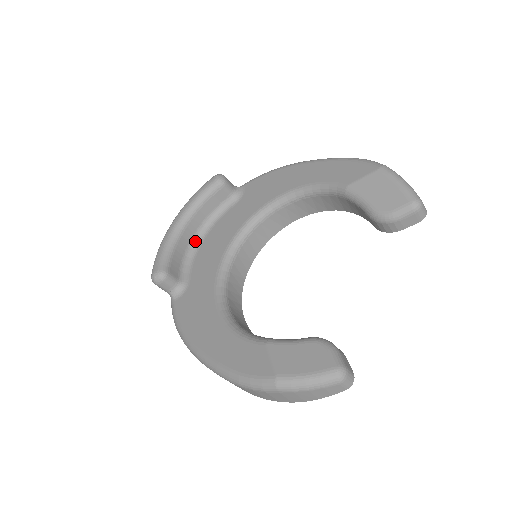
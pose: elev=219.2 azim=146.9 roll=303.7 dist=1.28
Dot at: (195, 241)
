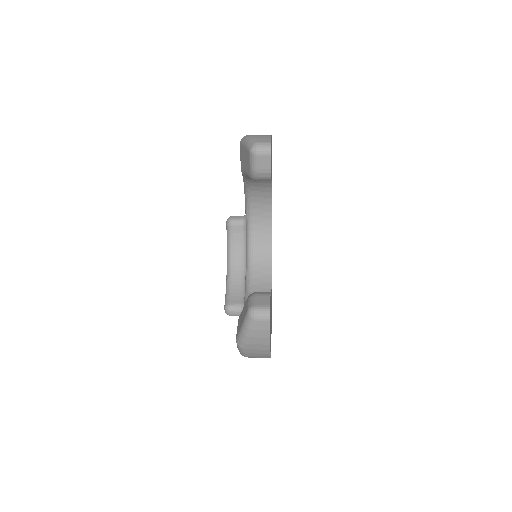
Dot at: (245, 270)
